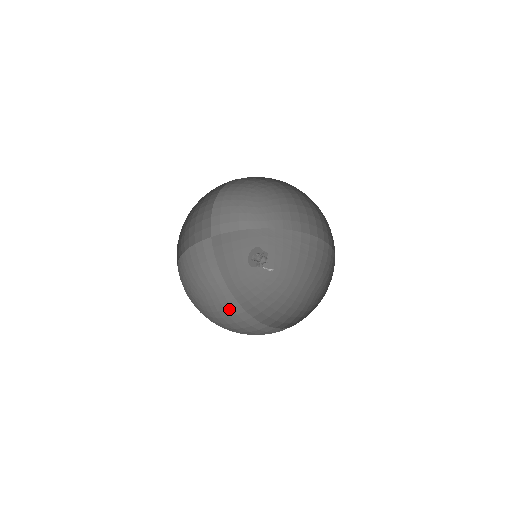
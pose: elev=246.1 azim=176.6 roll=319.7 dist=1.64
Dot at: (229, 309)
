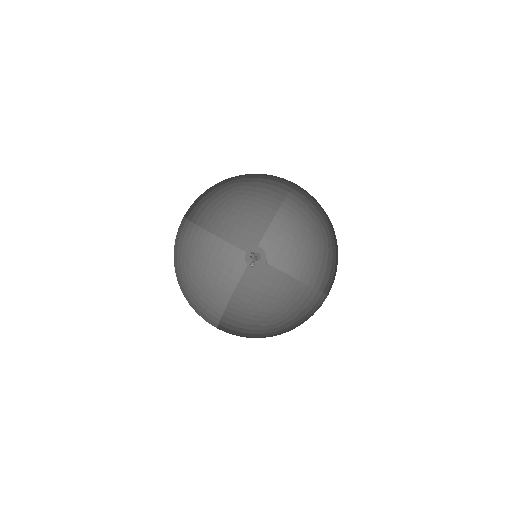
Dot at: (210, 307)
